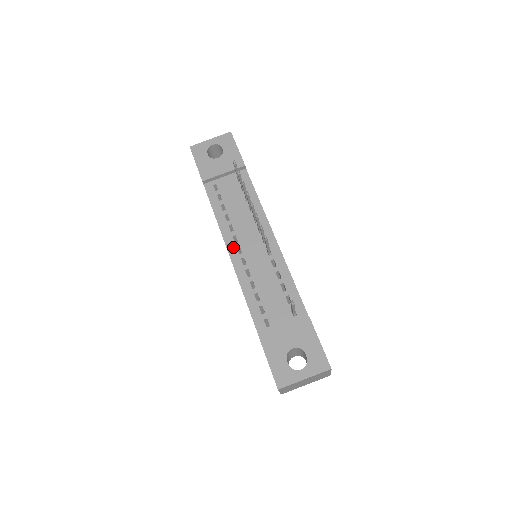
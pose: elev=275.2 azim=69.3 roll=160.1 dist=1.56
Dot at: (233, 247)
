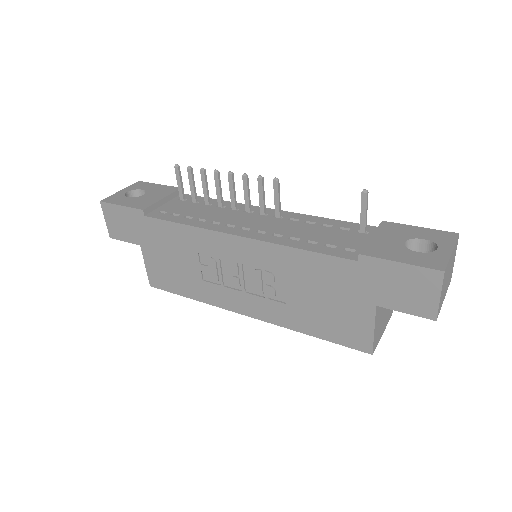
Dot at: (235, 230)
